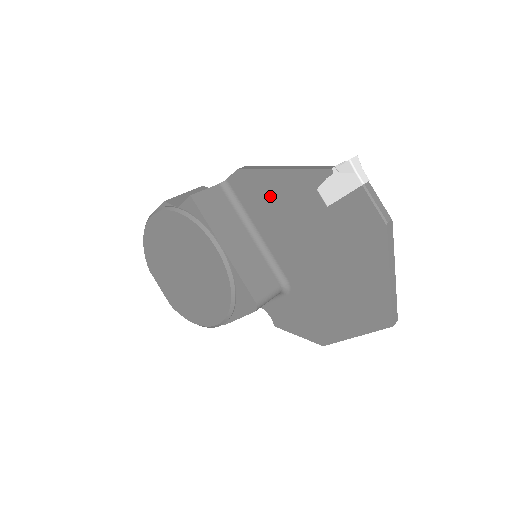
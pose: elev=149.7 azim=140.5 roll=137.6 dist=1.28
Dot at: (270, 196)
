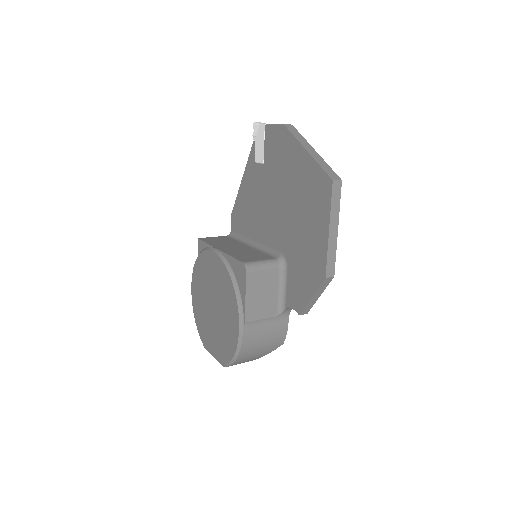
Dot at: (246, 205)
